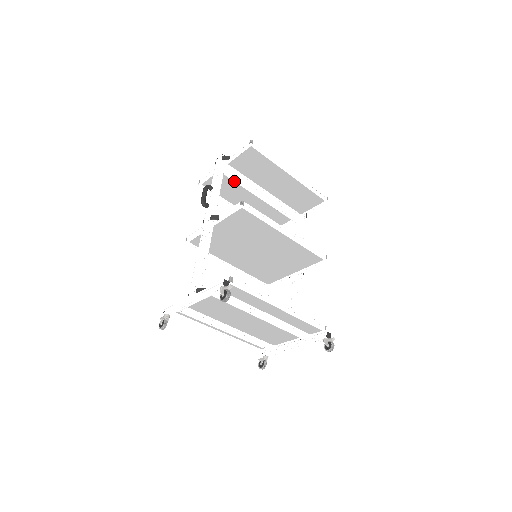
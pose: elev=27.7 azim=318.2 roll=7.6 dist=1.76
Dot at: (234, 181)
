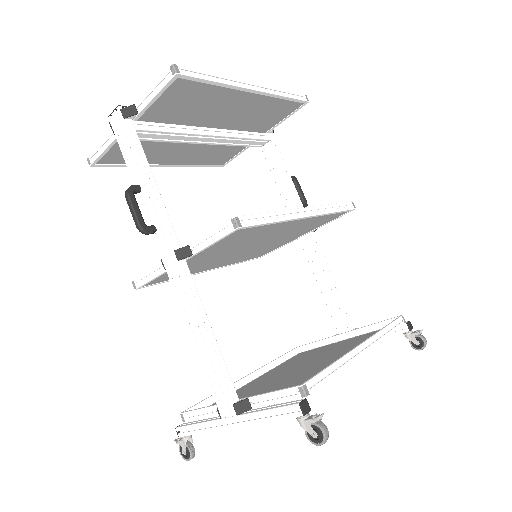
Dot at: (156, 141)
